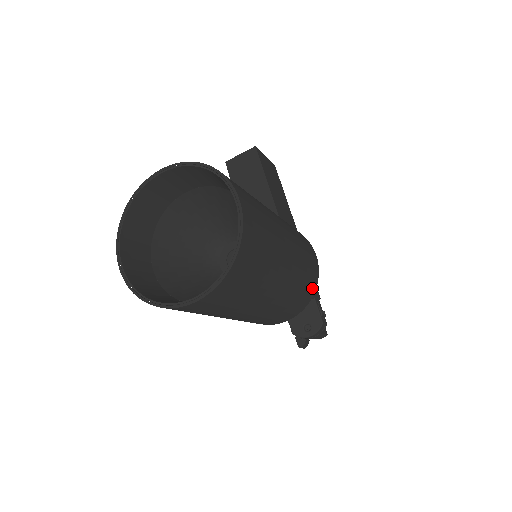
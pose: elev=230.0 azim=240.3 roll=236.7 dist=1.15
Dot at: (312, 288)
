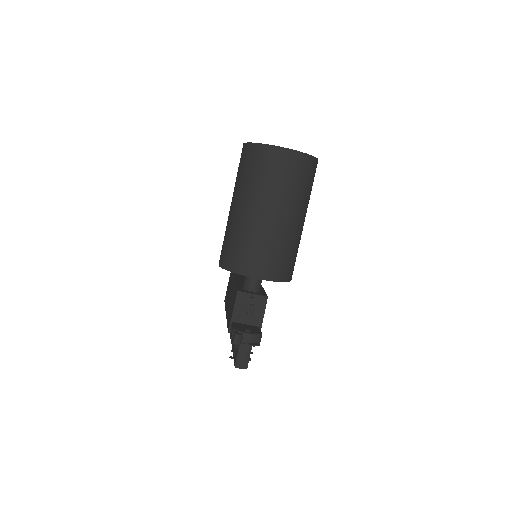
Dot at: (288, 274)
